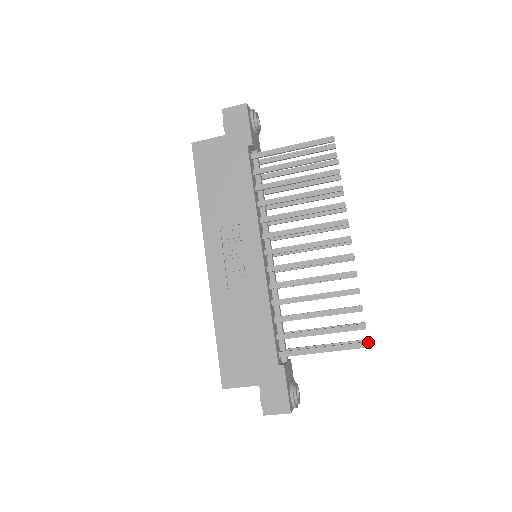
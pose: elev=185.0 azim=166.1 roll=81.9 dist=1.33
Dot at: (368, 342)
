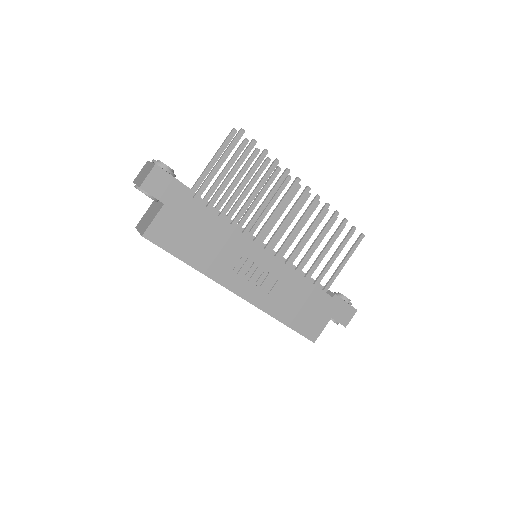
Dot at: (362, 233)
